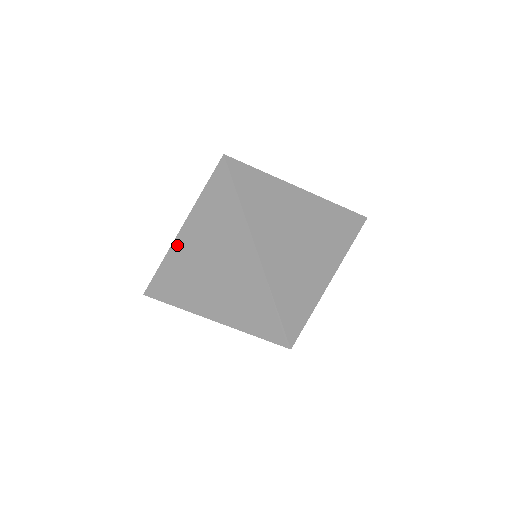
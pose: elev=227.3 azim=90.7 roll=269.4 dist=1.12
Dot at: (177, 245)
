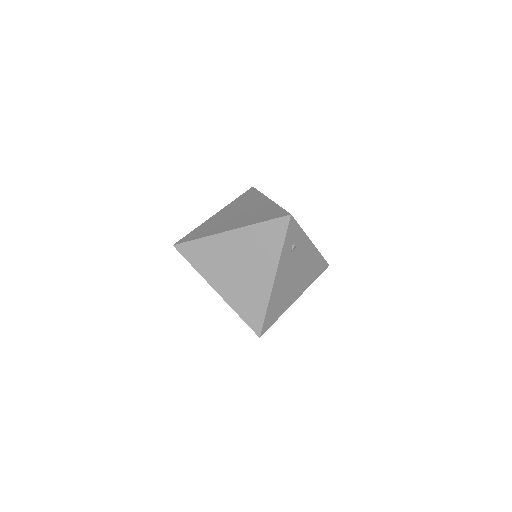
Dot at: occluded
